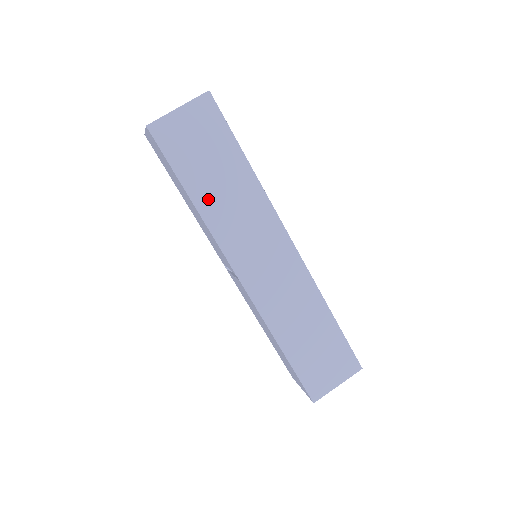
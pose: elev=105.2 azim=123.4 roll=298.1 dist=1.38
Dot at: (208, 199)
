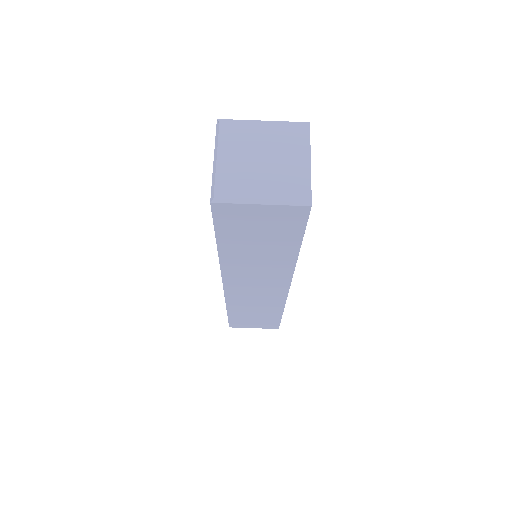
Dot at: (235, 254)
